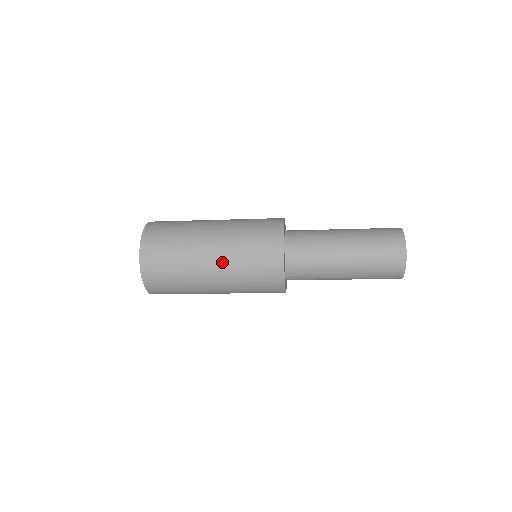
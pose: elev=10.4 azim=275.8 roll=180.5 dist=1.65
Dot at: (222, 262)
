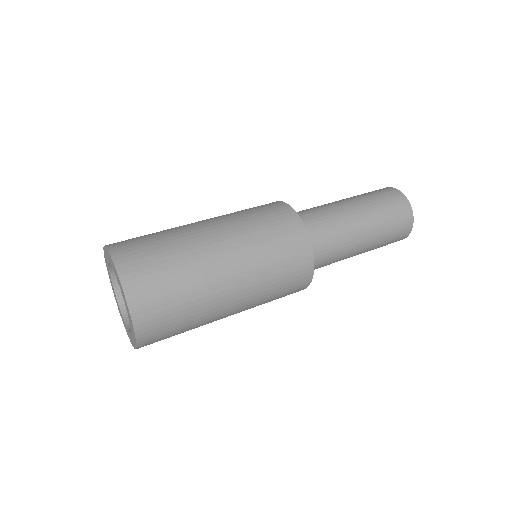
Dot at: (246, 293)
